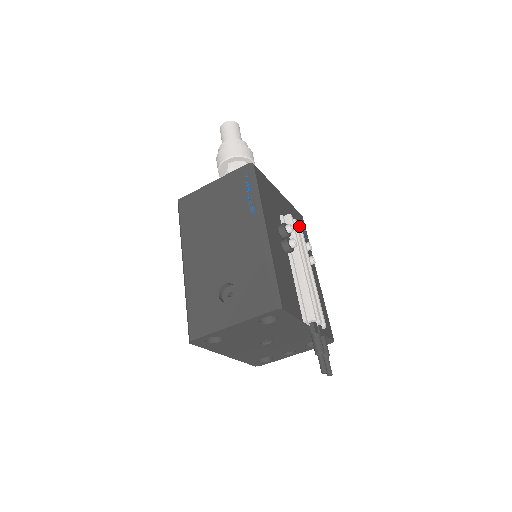
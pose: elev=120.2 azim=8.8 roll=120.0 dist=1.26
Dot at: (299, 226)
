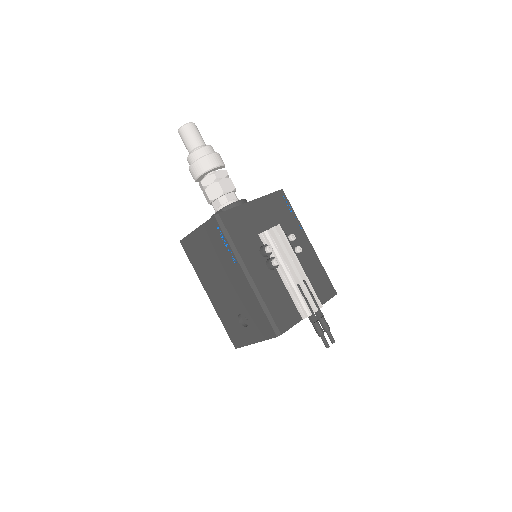
Dot at: (278, 227)
